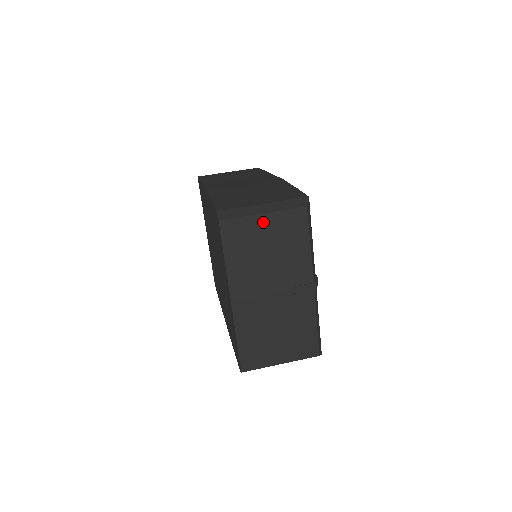
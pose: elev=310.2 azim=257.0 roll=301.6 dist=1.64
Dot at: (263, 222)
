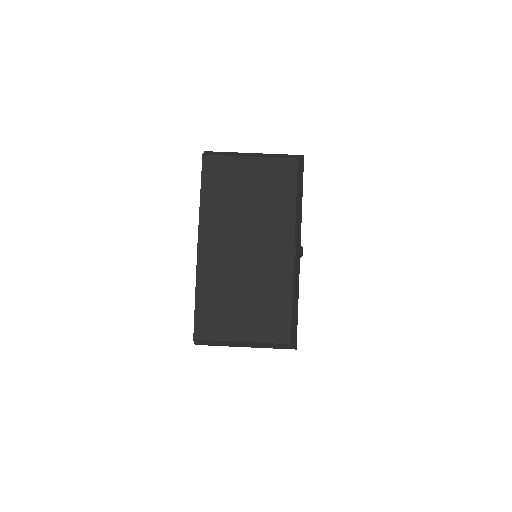
Dot at: (248, 165)
